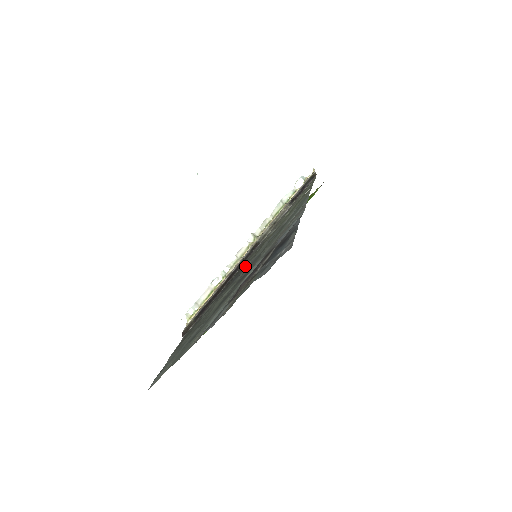
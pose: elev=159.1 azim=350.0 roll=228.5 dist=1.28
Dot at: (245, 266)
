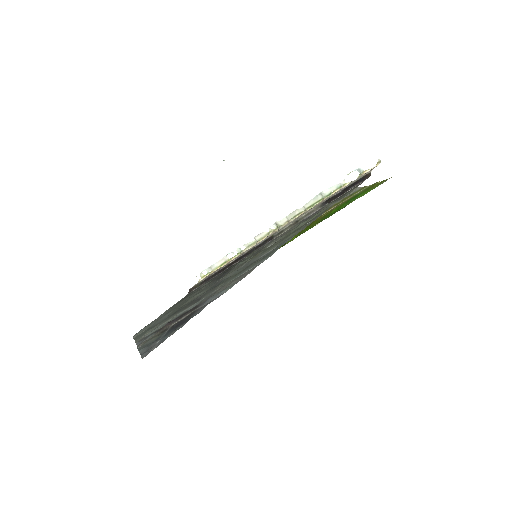
Dot at: (225, 275)
